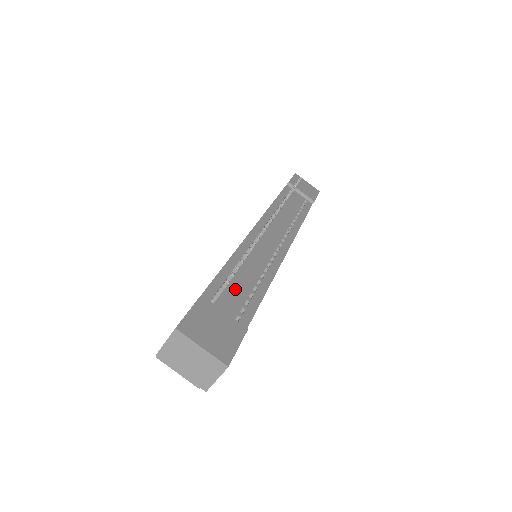
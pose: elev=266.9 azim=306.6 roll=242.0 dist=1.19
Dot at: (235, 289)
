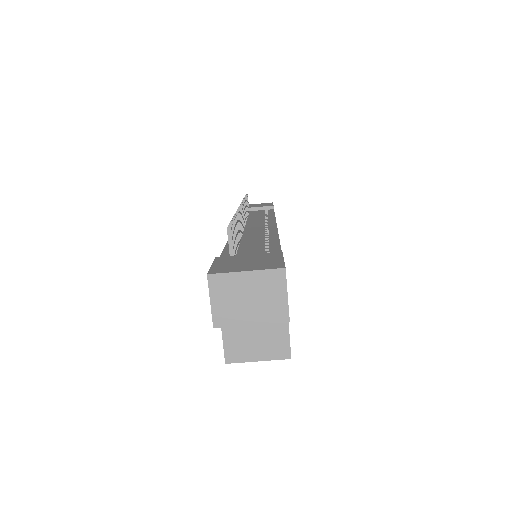
Dot at: (248, 250)
